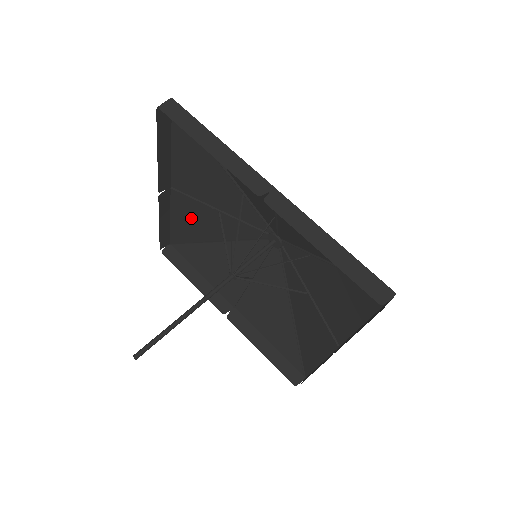
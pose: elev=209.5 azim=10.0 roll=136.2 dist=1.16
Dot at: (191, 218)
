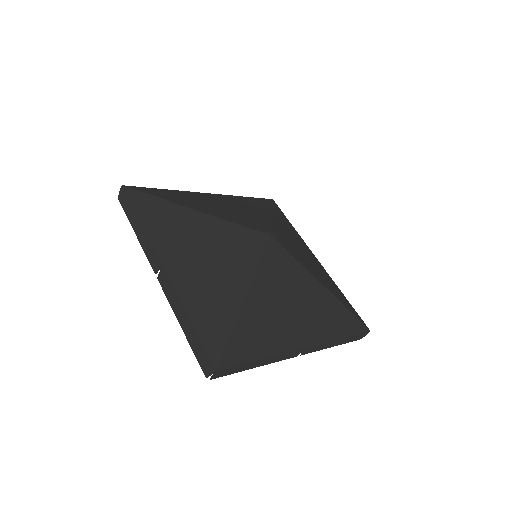
Dot at: (244, 203)
